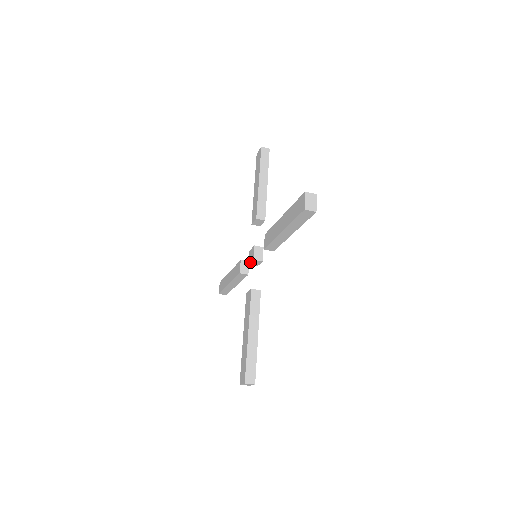
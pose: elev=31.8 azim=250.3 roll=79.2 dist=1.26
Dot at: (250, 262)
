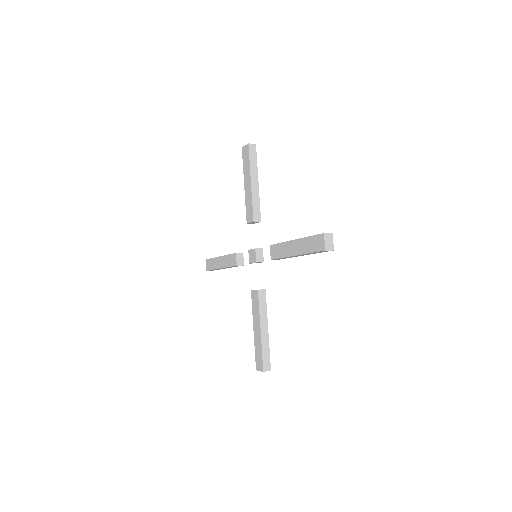
Dot at: occluded
